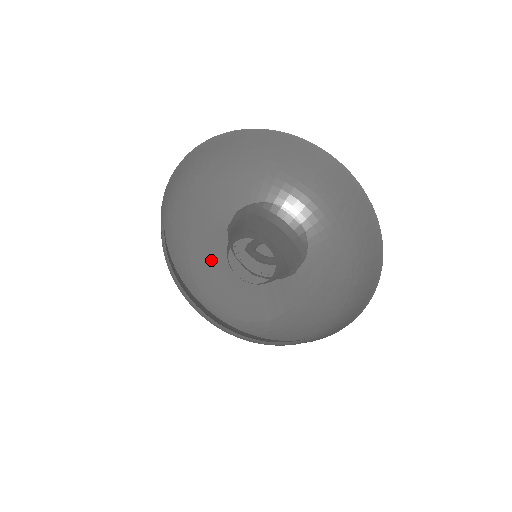
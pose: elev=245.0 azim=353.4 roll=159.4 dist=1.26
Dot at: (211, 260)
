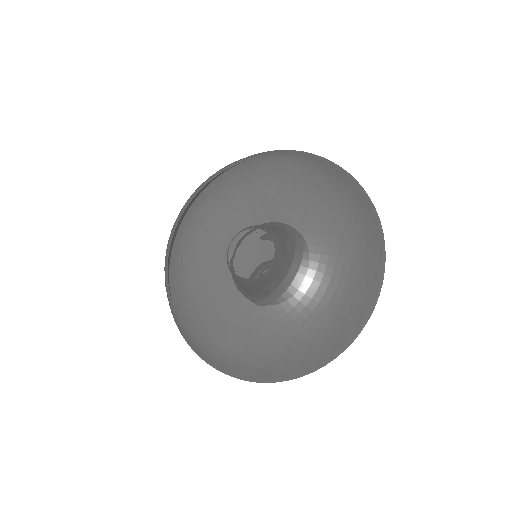
Dot at: (209, 245)
